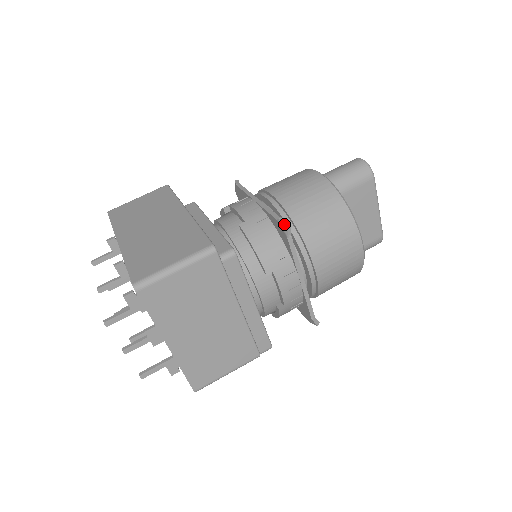
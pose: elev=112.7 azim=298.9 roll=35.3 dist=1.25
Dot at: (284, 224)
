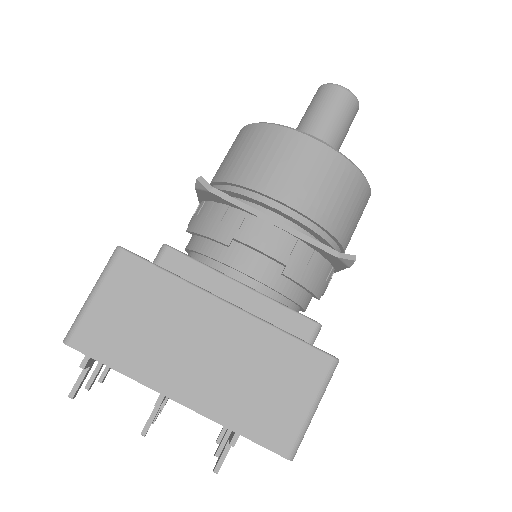
Dot at: (349, 261)
